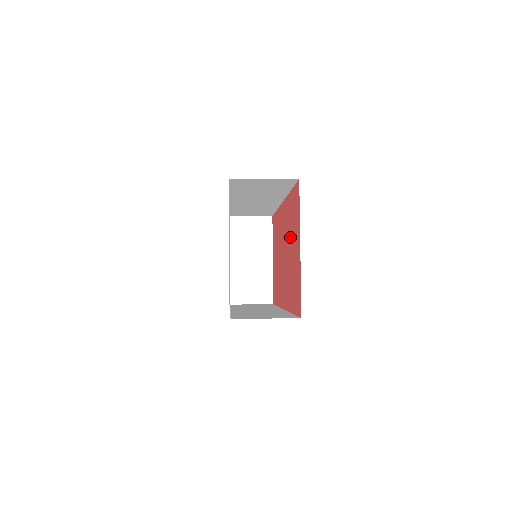
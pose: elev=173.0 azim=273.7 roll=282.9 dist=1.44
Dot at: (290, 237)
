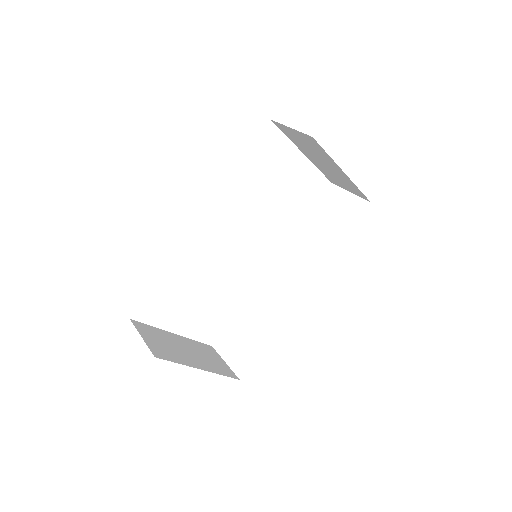
Dot at: occluded
